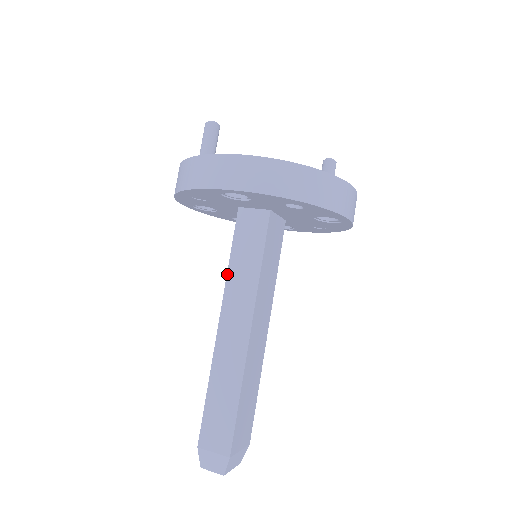
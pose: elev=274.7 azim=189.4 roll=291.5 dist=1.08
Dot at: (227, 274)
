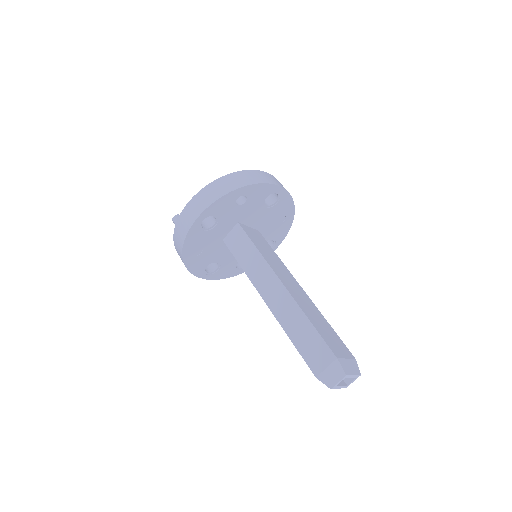
Dot at: (245, 273)
